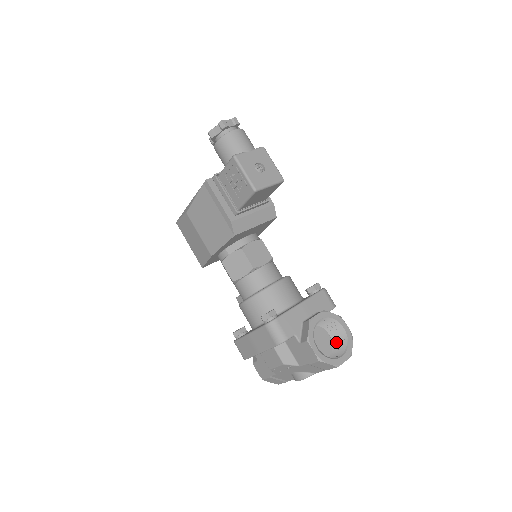
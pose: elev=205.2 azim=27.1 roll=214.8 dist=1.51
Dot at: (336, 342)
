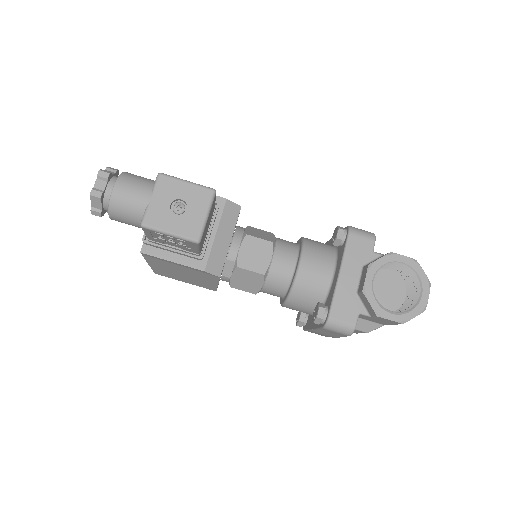
Dot at: (403, 274)
